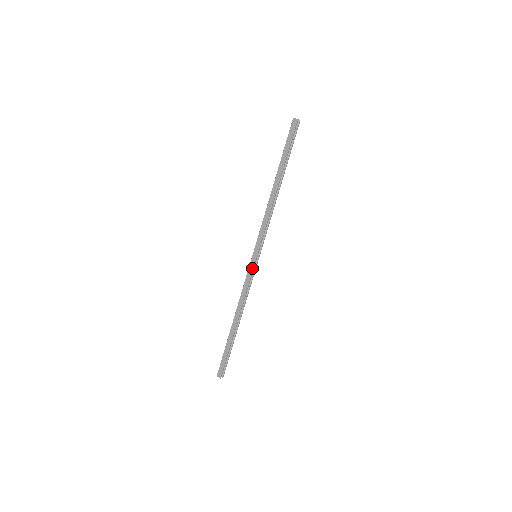
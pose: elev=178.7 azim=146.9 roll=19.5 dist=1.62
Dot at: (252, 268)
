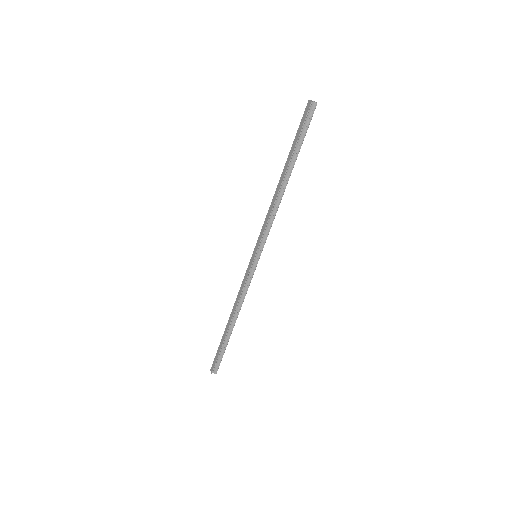
Dot at: (249, 268)
